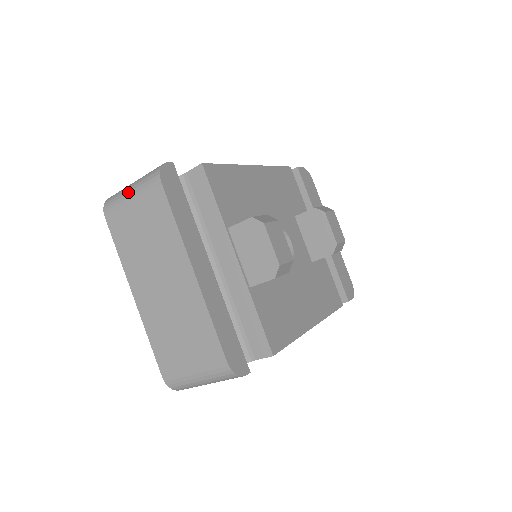
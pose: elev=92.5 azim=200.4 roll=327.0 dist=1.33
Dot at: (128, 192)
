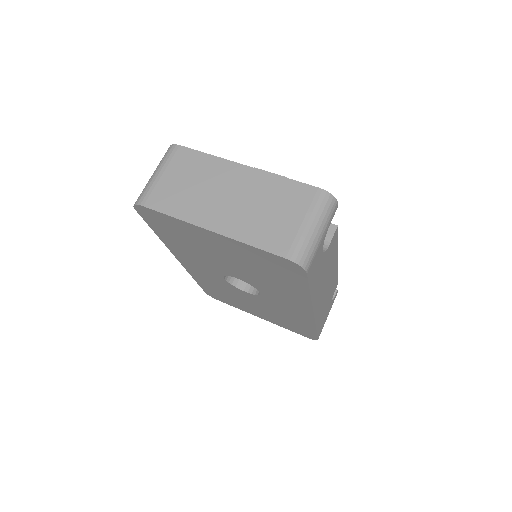
Dot at: (154, 175)
